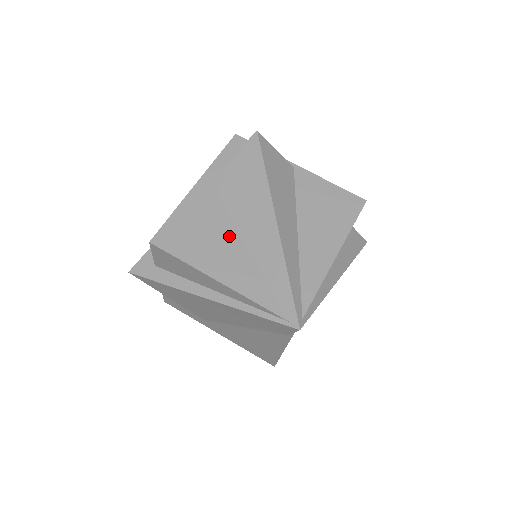
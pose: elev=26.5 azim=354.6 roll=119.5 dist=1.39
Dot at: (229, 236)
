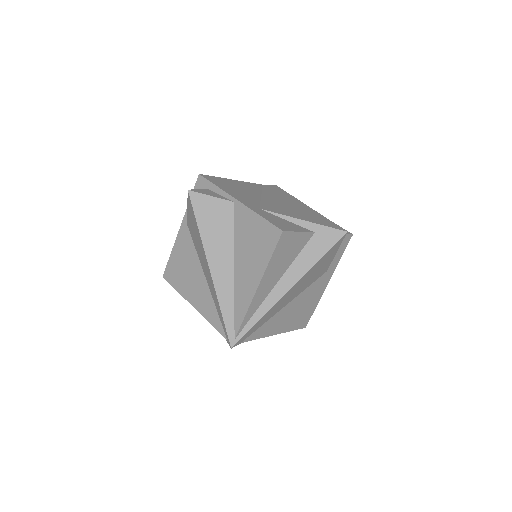
Dot at: (197, 271)
